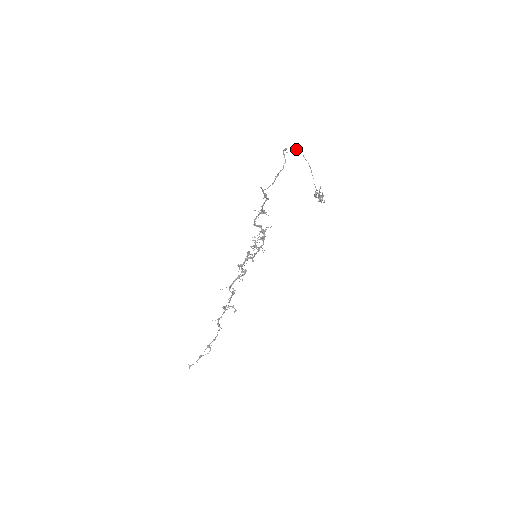
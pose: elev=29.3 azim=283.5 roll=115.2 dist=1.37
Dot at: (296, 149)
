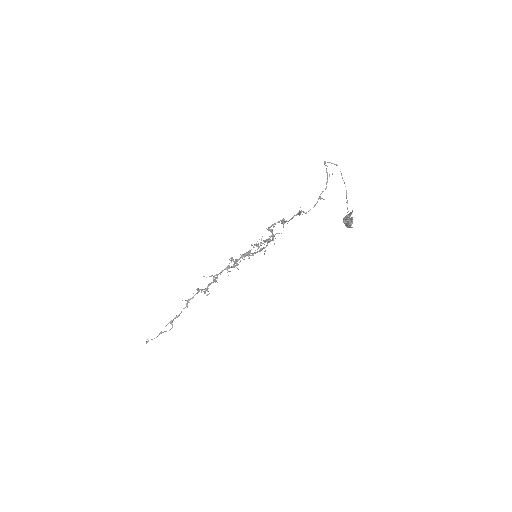
Dot at: (335, 164)
